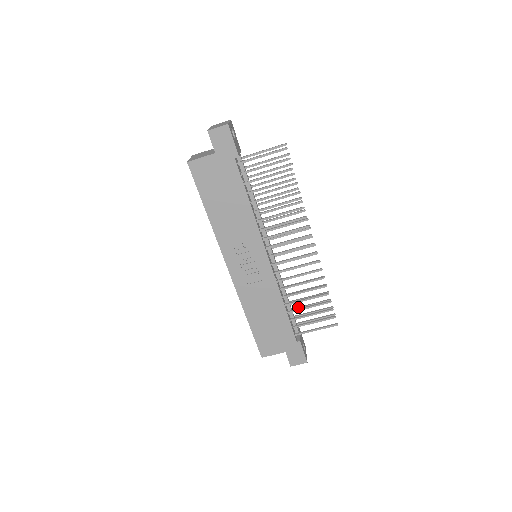
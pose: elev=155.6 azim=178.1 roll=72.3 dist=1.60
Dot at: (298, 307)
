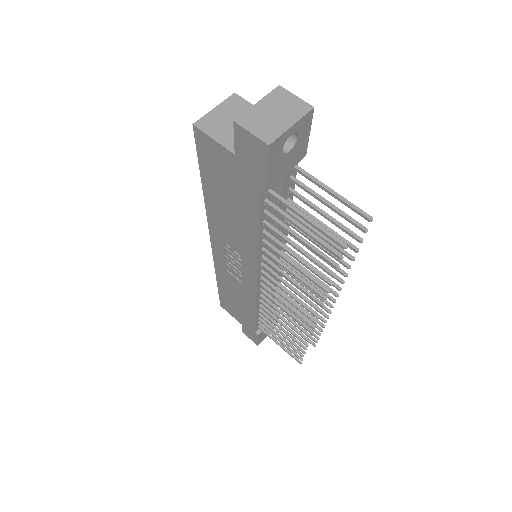
Dot at: occluded
